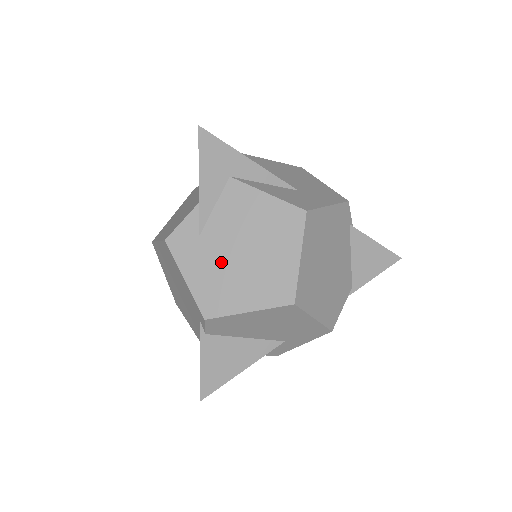
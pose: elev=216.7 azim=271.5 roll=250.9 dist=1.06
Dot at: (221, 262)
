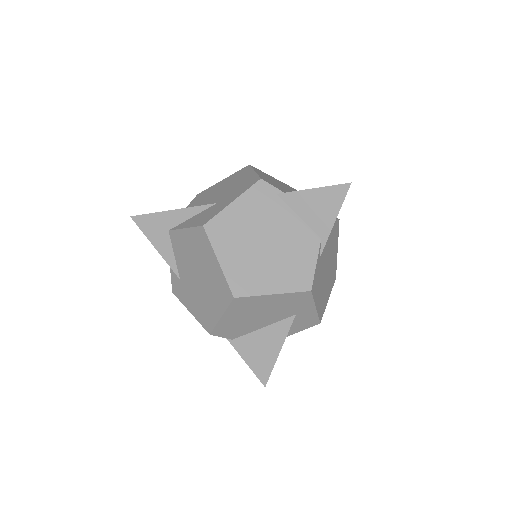
Dot at: (195, 291)
